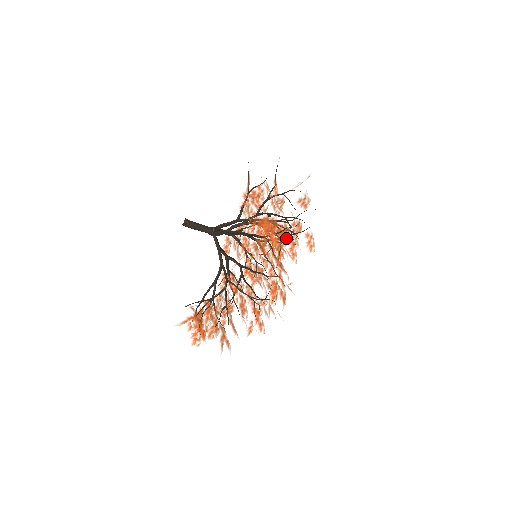
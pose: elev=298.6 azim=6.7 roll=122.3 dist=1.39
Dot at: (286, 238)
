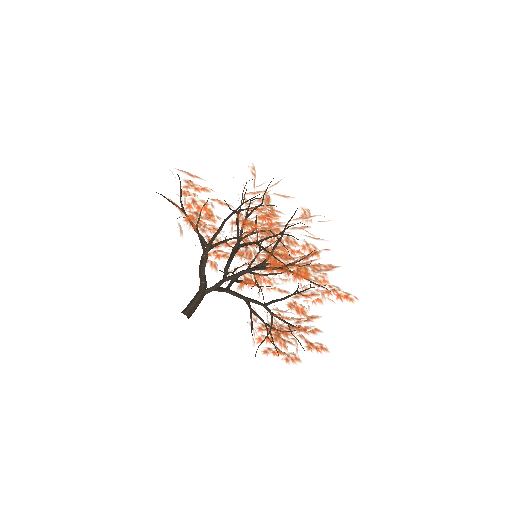
Dot at: occluded
